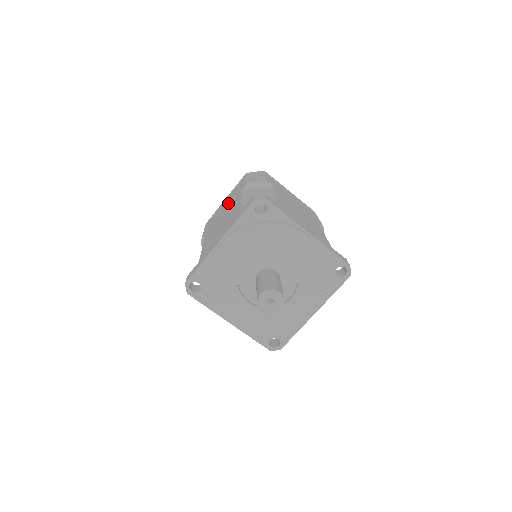
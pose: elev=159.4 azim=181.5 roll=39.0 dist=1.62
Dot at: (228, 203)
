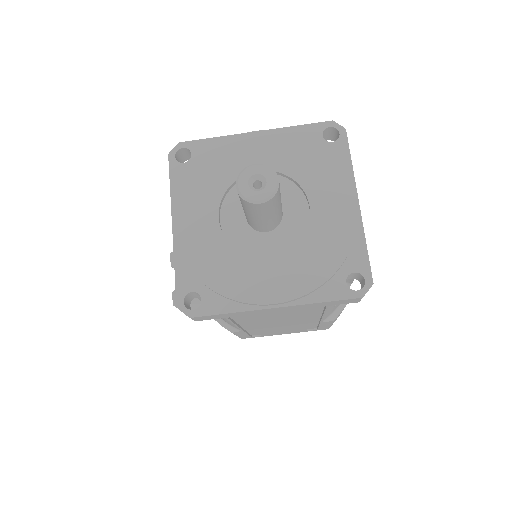
Dot at: occluded
